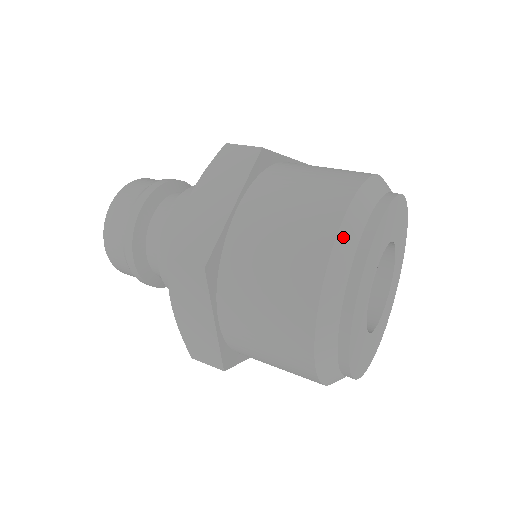
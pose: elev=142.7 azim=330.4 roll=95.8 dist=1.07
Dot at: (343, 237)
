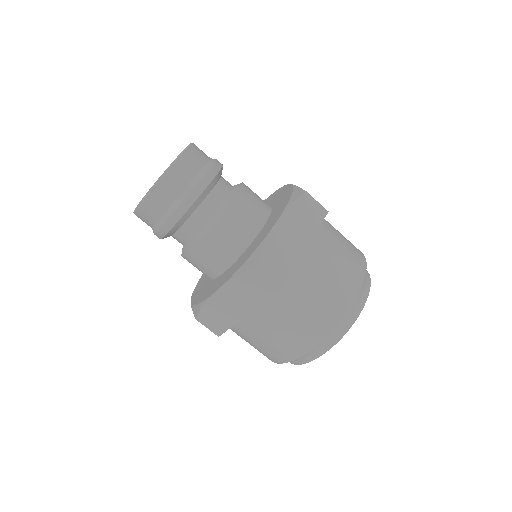
Dot at: occluded
